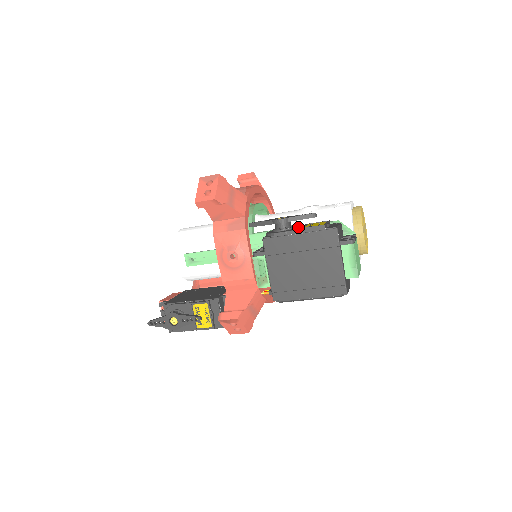
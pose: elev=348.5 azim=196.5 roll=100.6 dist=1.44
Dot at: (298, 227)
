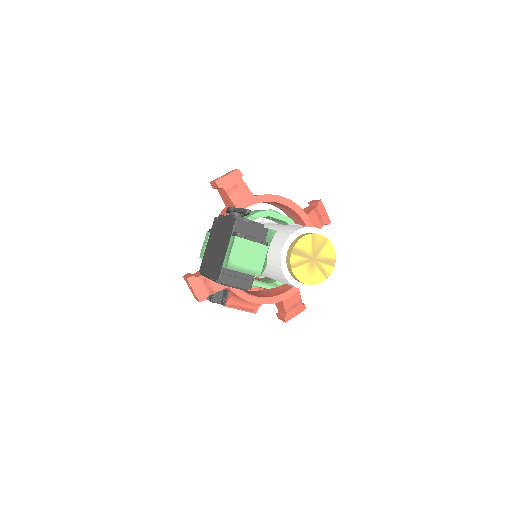
Dot at: occluded
